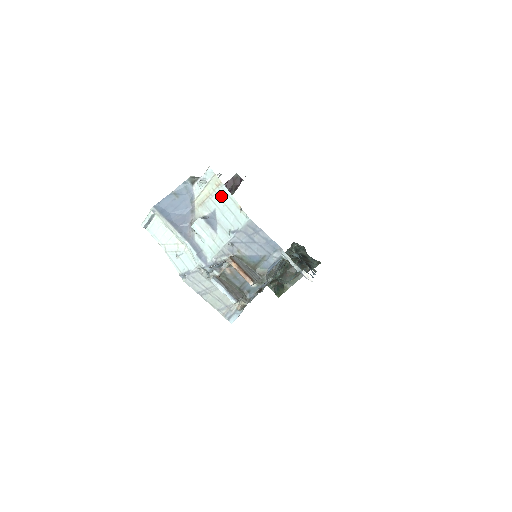
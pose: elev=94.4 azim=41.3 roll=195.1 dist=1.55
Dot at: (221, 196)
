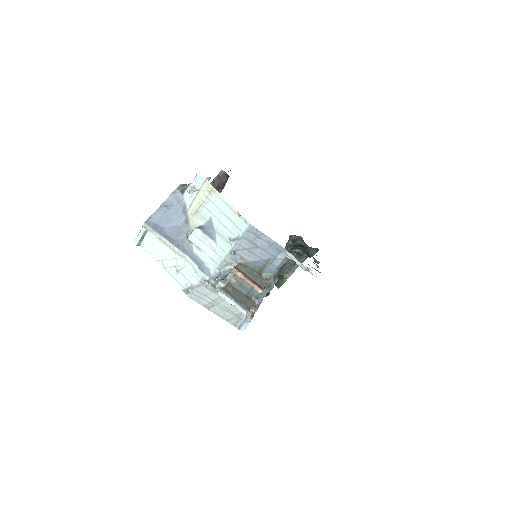
Dot at: (215, 203)
